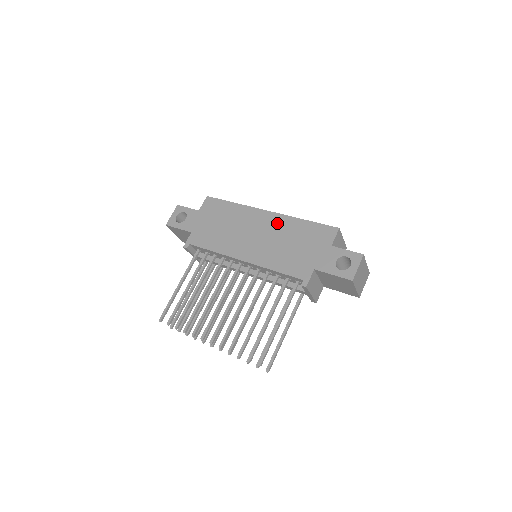
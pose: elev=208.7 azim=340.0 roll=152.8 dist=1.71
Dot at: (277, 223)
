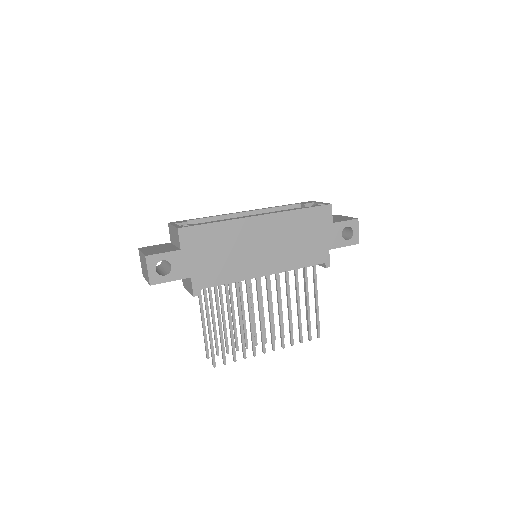
Dot at: (277, 224)
